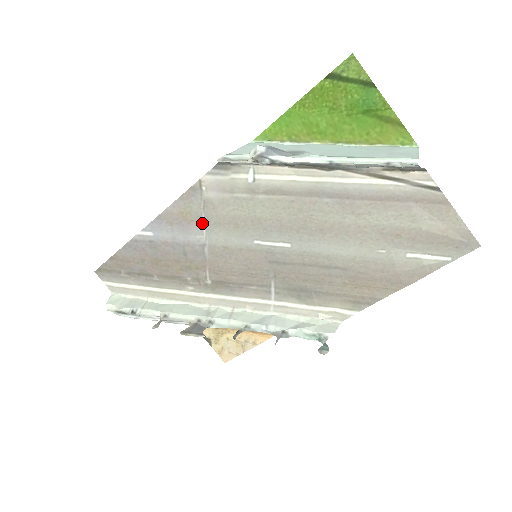
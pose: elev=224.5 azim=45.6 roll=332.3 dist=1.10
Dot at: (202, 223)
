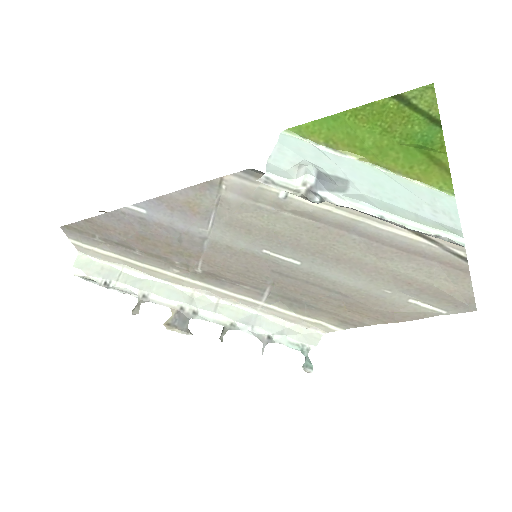
Dot at: (210, 218)
